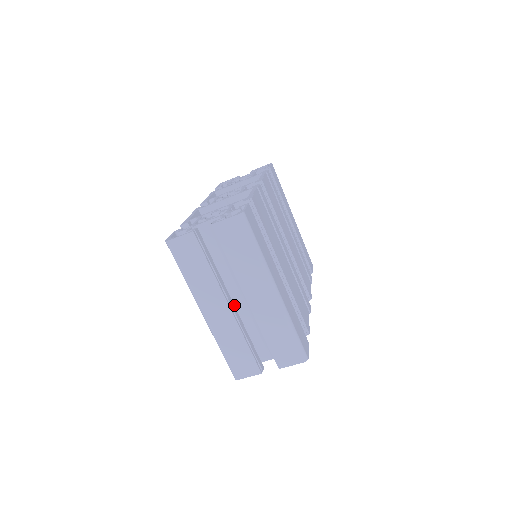
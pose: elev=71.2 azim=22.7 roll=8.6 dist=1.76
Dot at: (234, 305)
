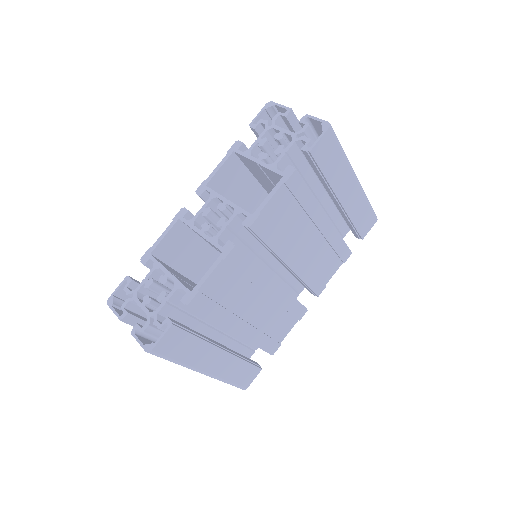
Dot at: occluded
